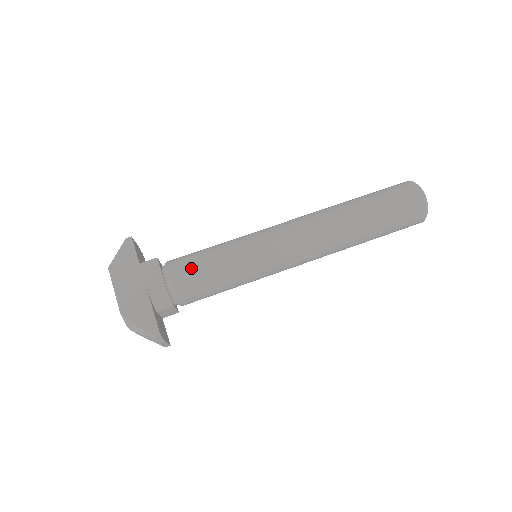
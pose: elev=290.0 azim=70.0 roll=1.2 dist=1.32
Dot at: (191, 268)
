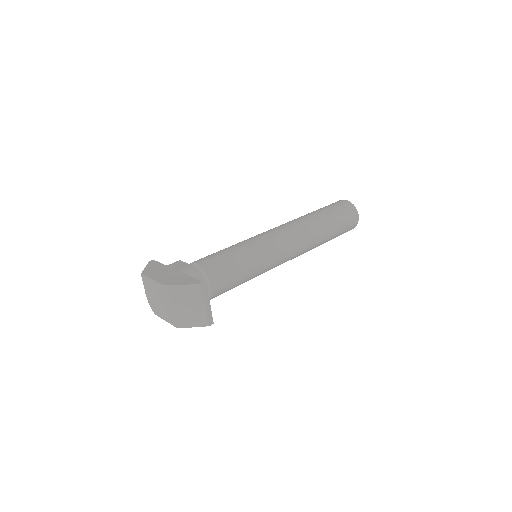
Dot at: (210, 256)
